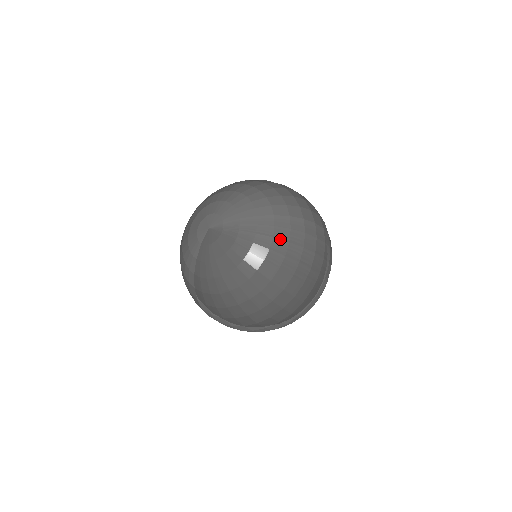
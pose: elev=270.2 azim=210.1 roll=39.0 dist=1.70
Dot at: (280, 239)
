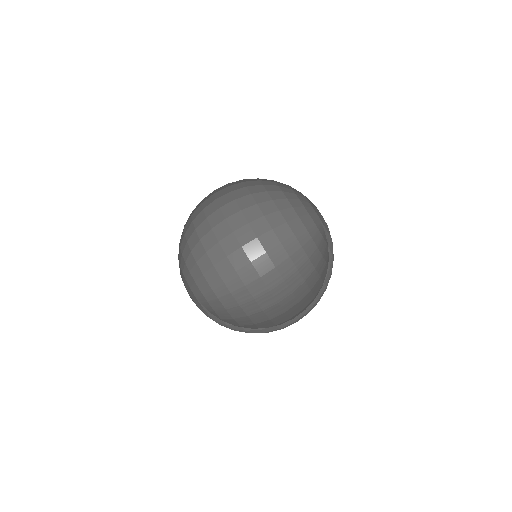
Dot at: (219, 310)
